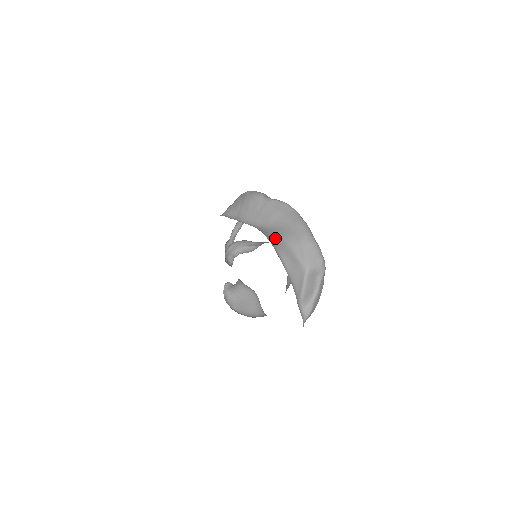
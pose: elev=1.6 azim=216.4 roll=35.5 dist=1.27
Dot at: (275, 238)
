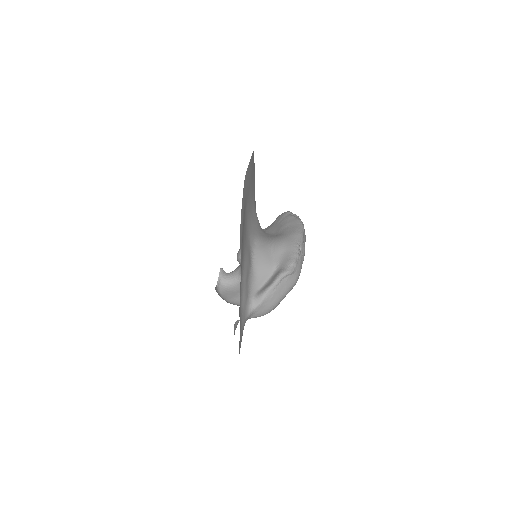
Dot at: (267, 238)
